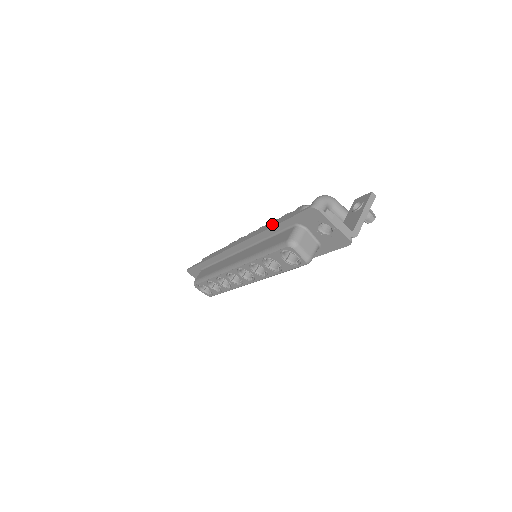
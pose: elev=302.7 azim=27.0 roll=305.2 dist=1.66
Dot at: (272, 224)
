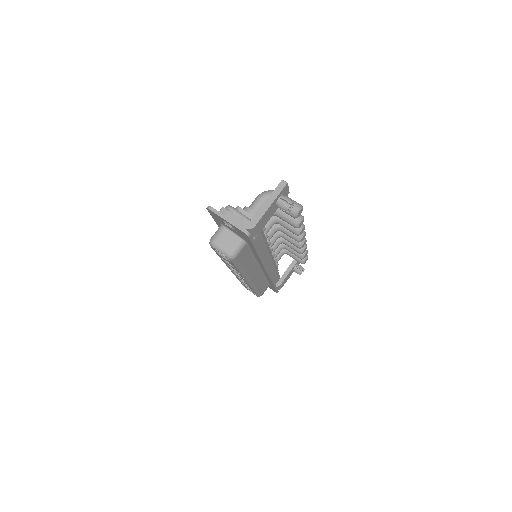
Dot at: occluded
